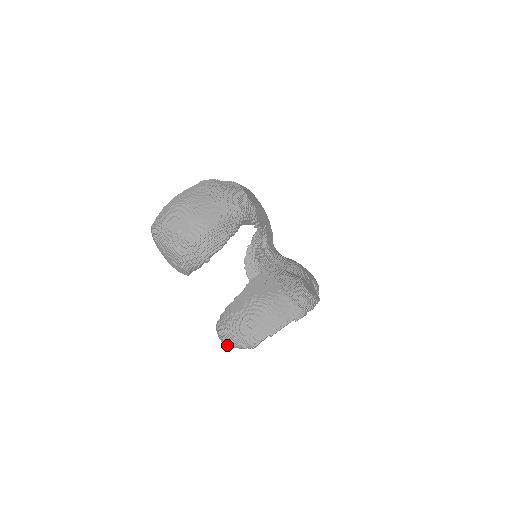
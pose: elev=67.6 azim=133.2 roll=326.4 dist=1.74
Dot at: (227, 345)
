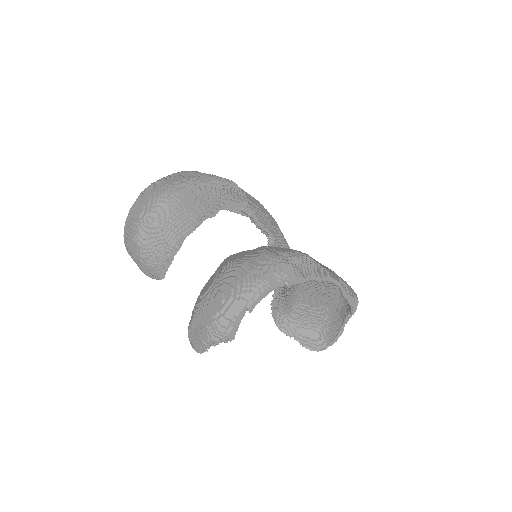
Dot at: (197, 348)
